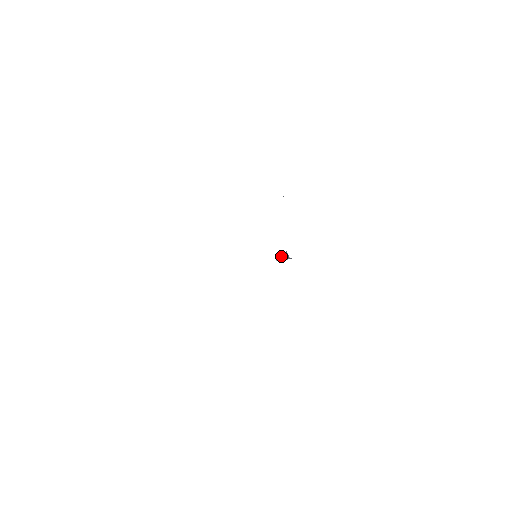
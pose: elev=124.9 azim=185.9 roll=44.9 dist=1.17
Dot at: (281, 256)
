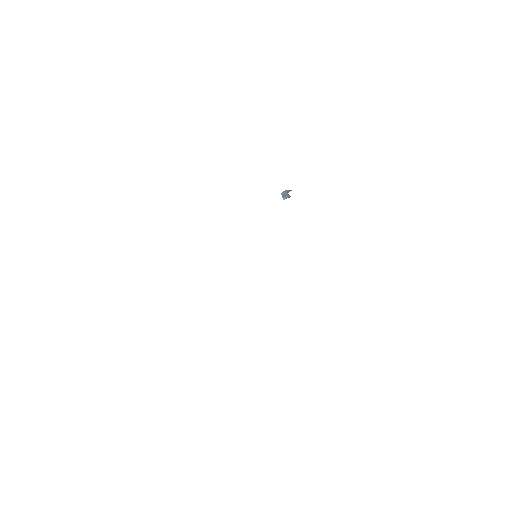
Dot at: (285, 196)
